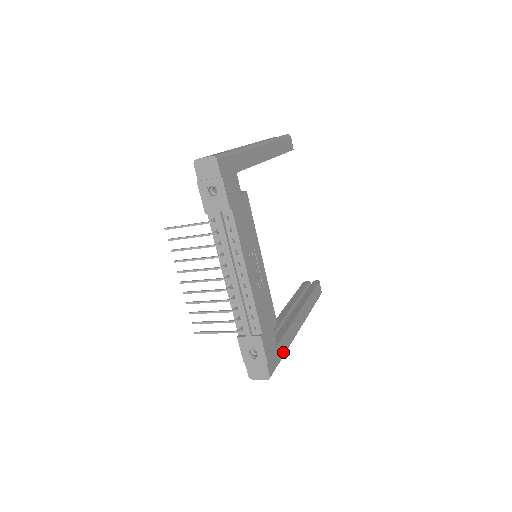
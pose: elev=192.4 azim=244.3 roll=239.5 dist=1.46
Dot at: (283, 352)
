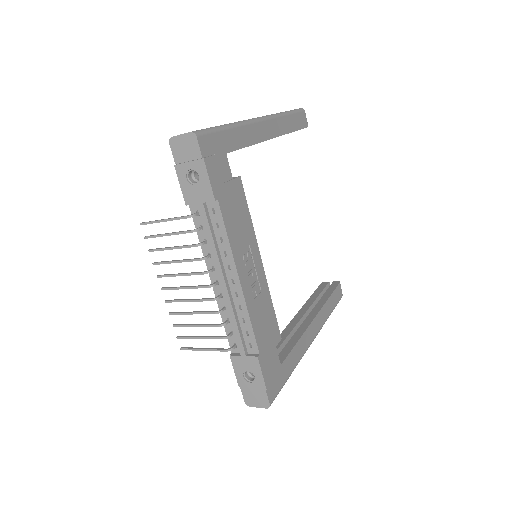
Dot at: (289, 372)
